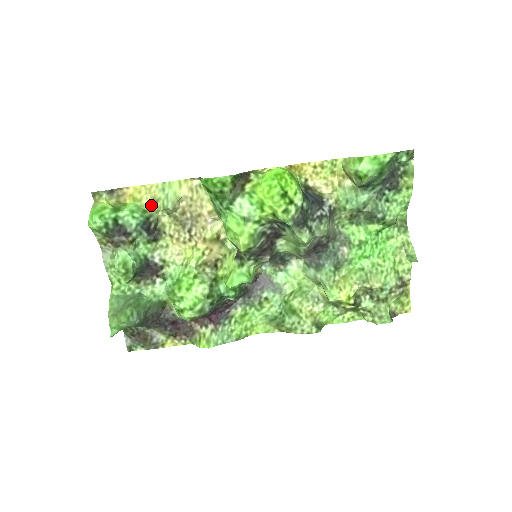
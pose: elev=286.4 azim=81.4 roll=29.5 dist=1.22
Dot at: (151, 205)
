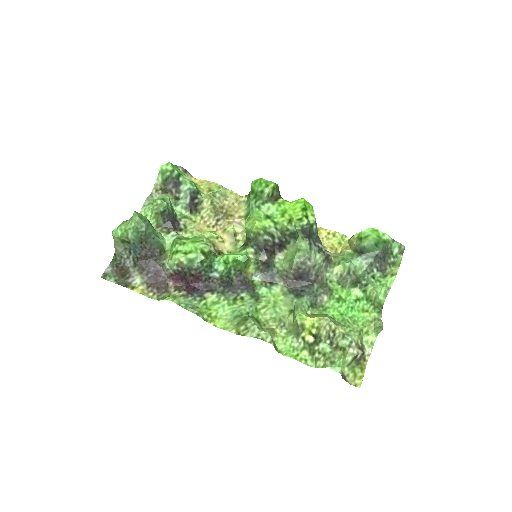
Dot at: (204, 191)
